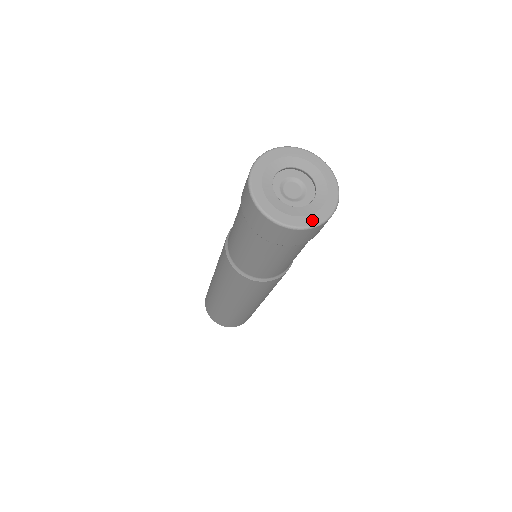
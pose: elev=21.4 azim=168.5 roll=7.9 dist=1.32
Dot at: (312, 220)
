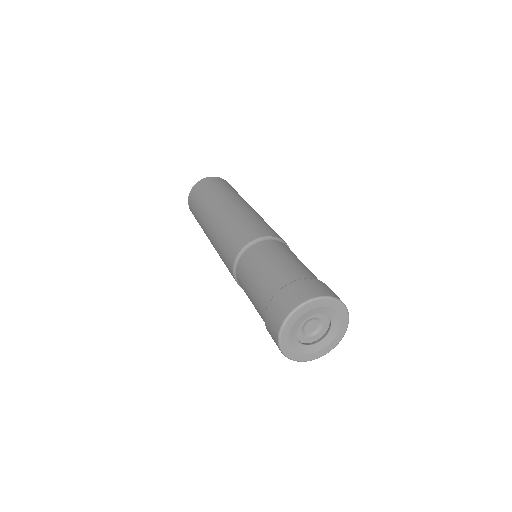
Dot at: (334, 344)
